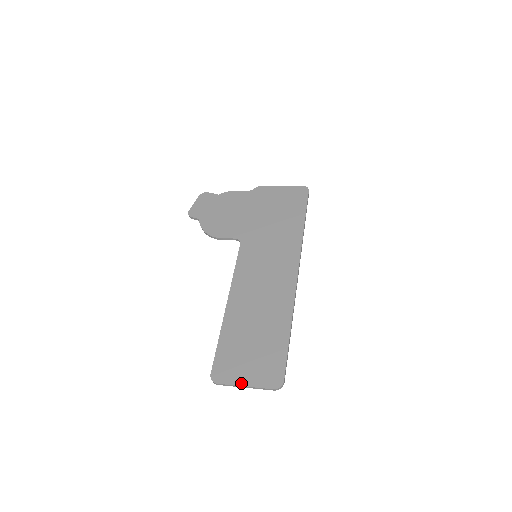
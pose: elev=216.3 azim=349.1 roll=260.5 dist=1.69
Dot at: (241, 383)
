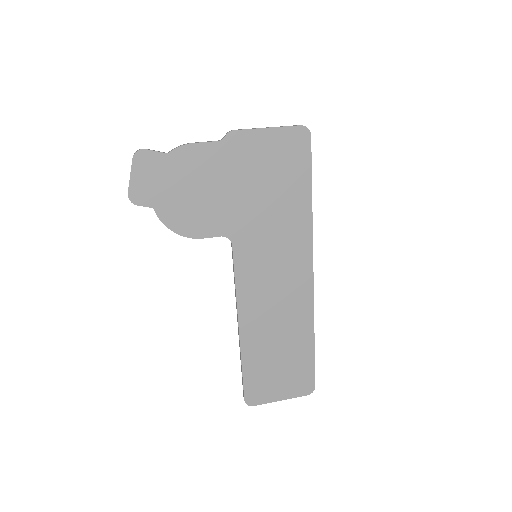
Dot at: (277, 399)
